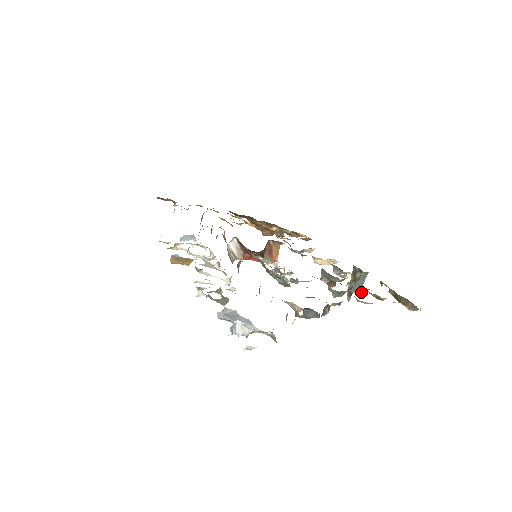
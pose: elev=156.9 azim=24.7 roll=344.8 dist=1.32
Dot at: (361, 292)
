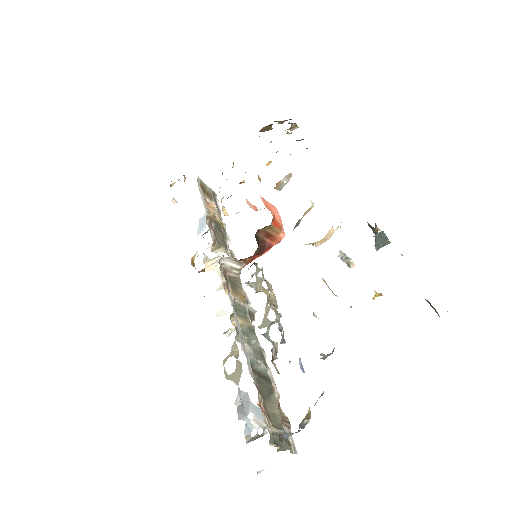
Dot at: occluded
